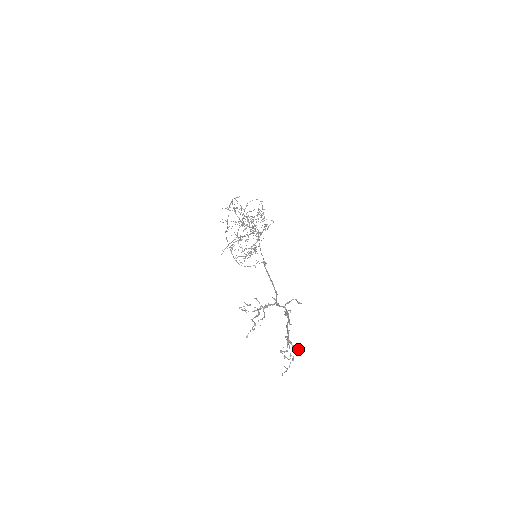
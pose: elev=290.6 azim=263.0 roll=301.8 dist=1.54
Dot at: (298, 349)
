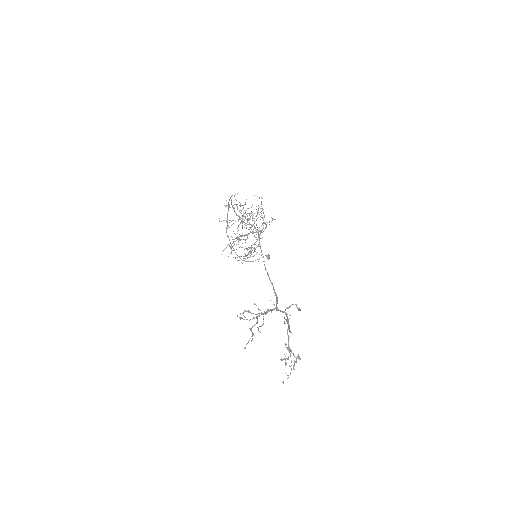
Dot at: (298, 357)
